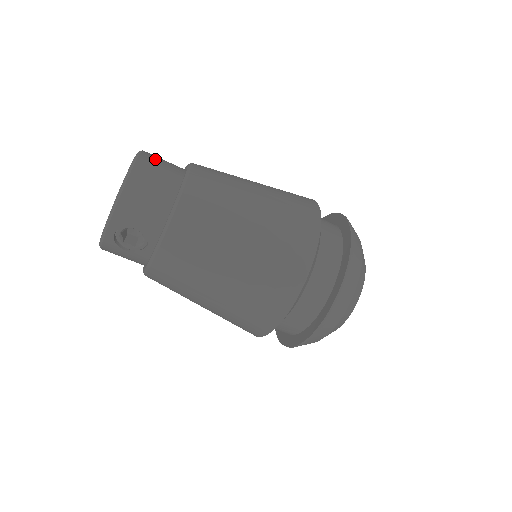
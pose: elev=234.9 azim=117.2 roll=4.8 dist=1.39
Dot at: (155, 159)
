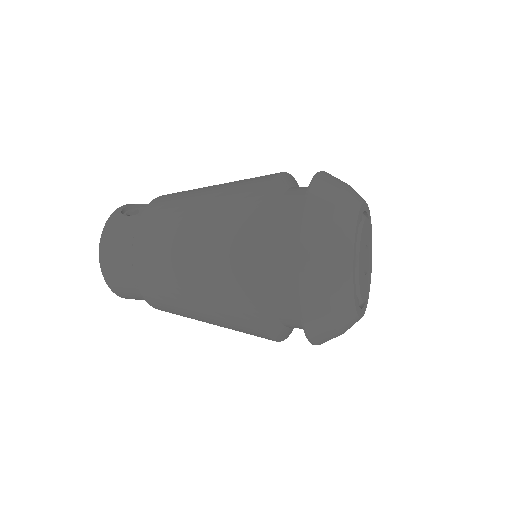
Dot at: (112, 268)
